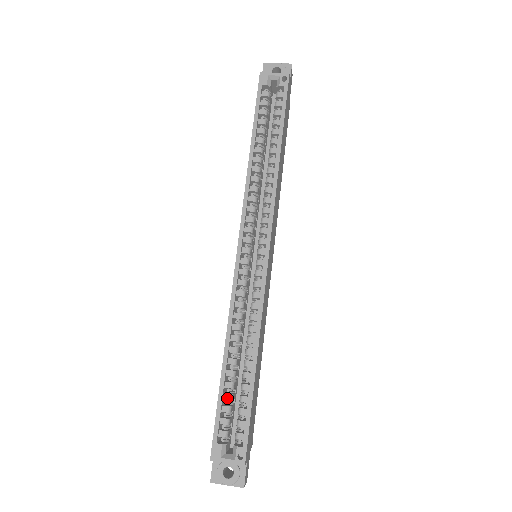
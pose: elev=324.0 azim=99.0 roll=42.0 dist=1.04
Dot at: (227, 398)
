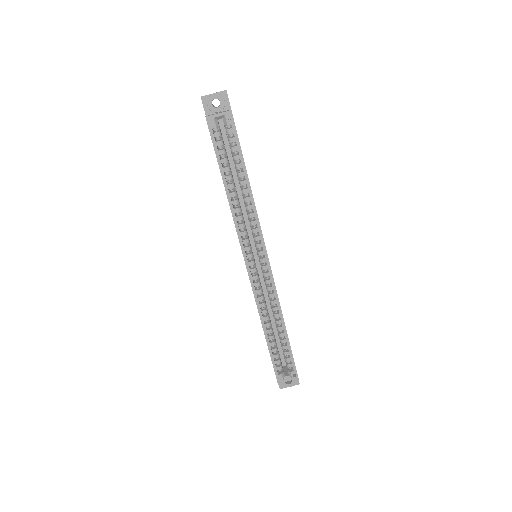
Dot at: (275, 351)
